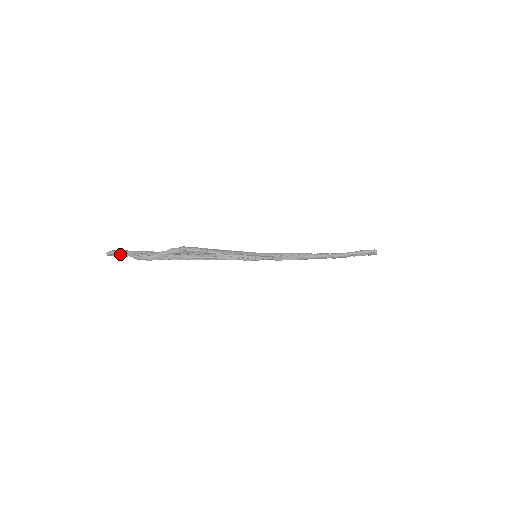
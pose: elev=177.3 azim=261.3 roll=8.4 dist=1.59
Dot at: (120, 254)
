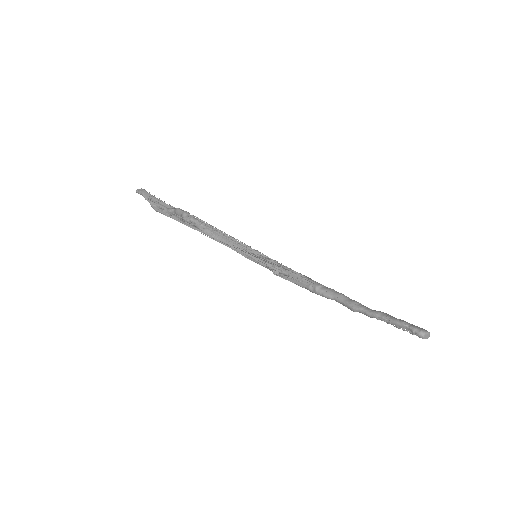
Dot at: occluded
